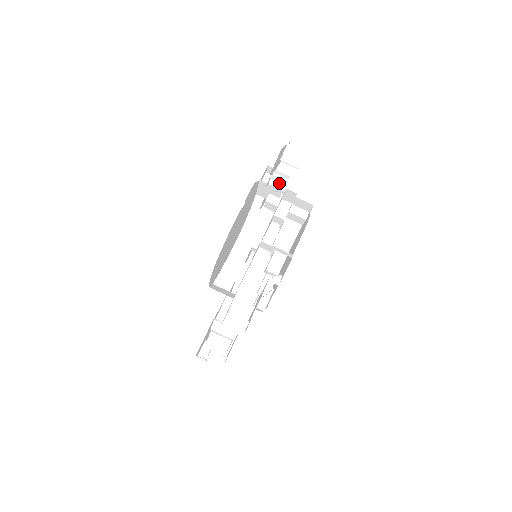
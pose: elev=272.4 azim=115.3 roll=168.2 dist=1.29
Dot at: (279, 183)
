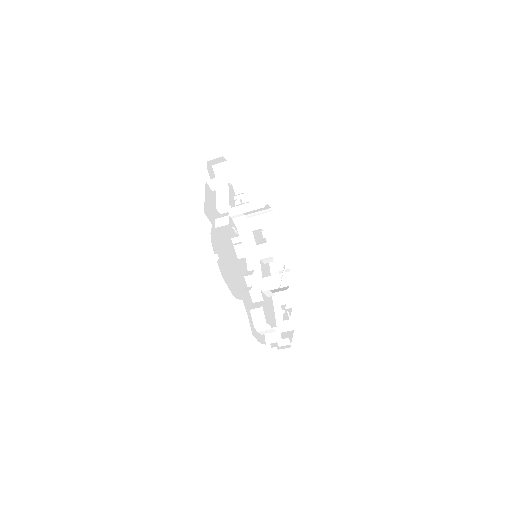
Dot at: (226, 209)
